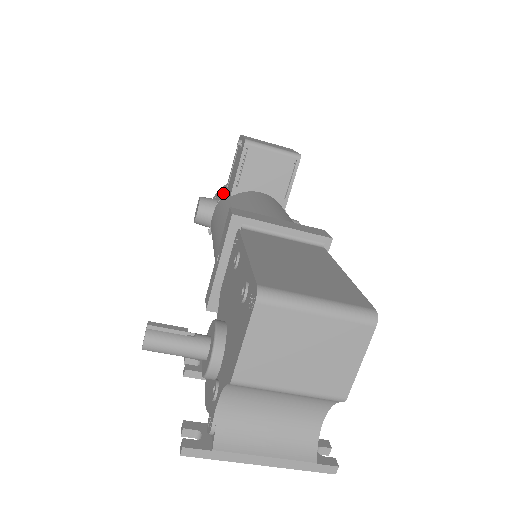
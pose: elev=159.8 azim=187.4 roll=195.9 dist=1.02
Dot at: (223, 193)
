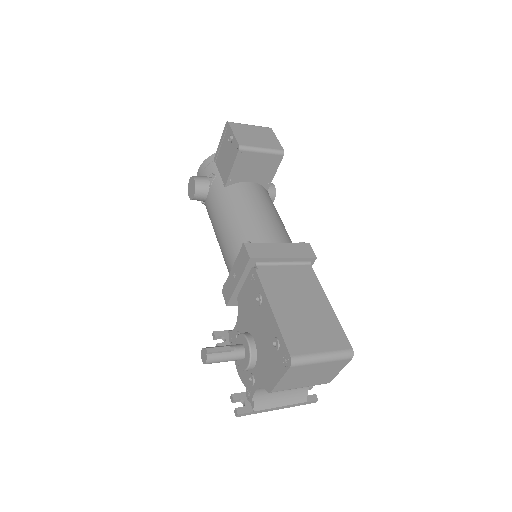
Dot at: (214, 174)
